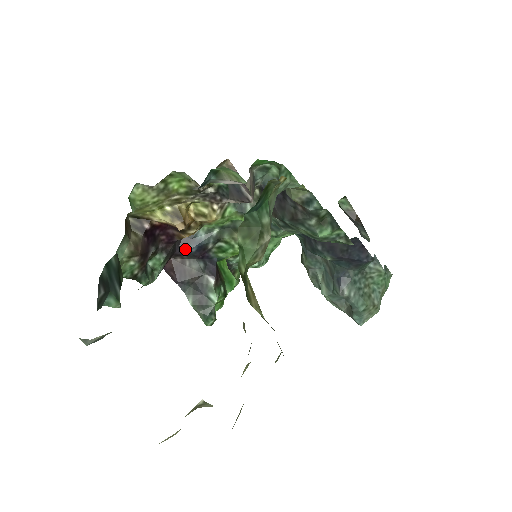
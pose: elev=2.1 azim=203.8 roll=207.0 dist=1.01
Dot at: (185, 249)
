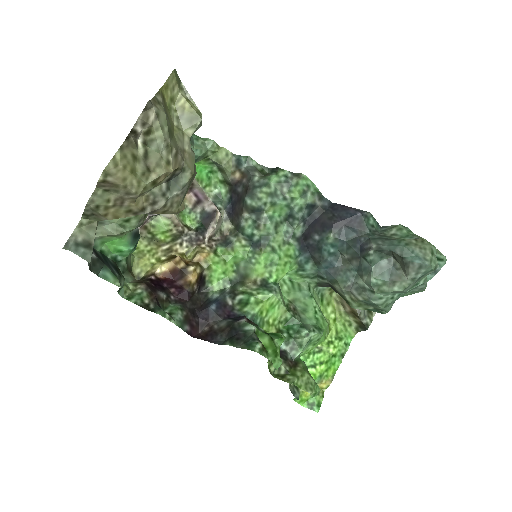
Dot at: (206, 312)
